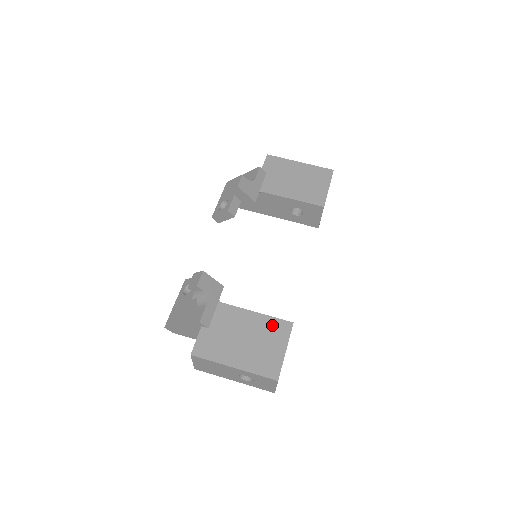
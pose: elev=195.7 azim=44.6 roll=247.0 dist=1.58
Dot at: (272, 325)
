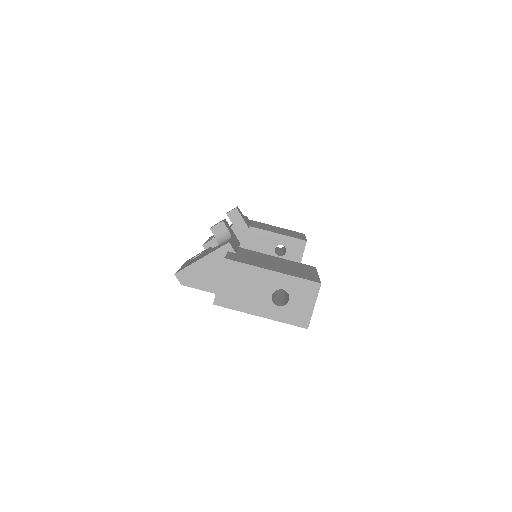
Dot at: (297, 264)
